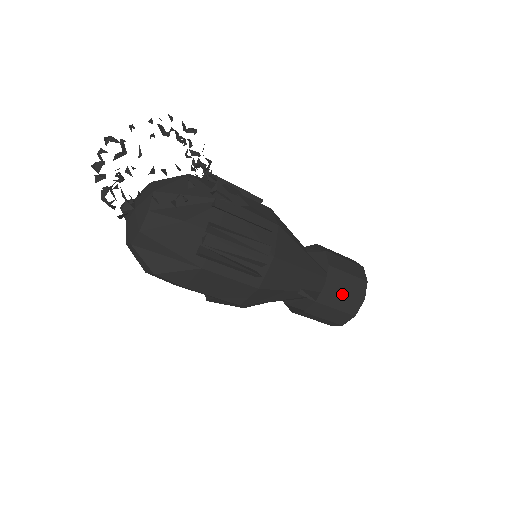
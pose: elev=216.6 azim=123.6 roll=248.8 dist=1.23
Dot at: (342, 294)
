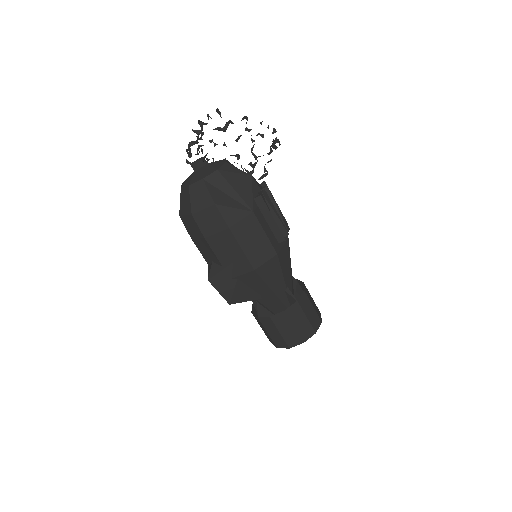
Dot at: (311, 307)
